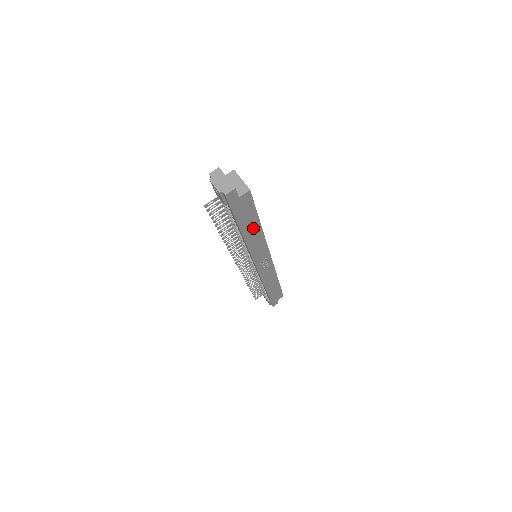
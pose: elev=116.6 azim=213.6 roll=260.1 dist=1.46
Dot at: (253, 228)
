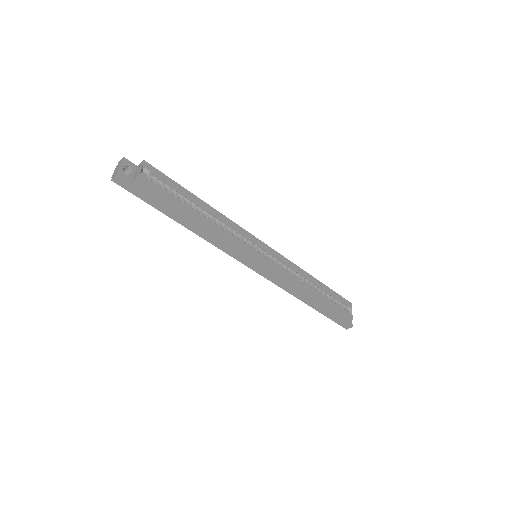
Dot at: (189, 219)
